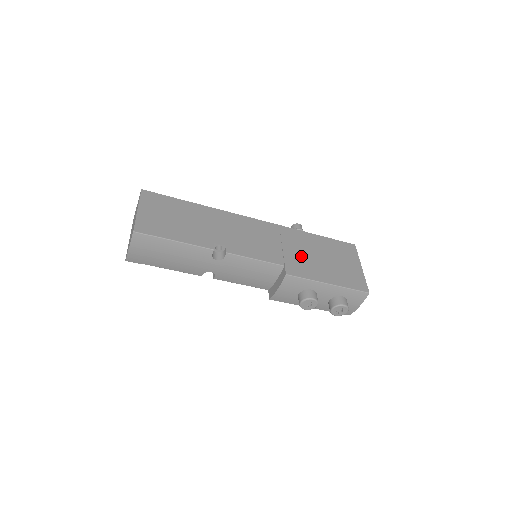
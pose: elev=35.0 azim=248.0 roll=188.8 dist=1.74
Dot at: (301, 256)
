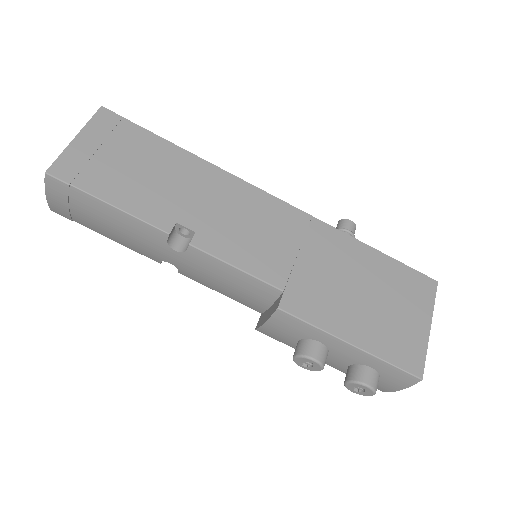
Dot at: (324, 280)
